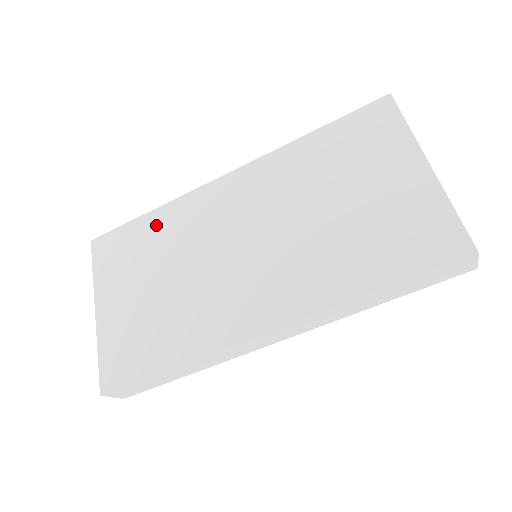
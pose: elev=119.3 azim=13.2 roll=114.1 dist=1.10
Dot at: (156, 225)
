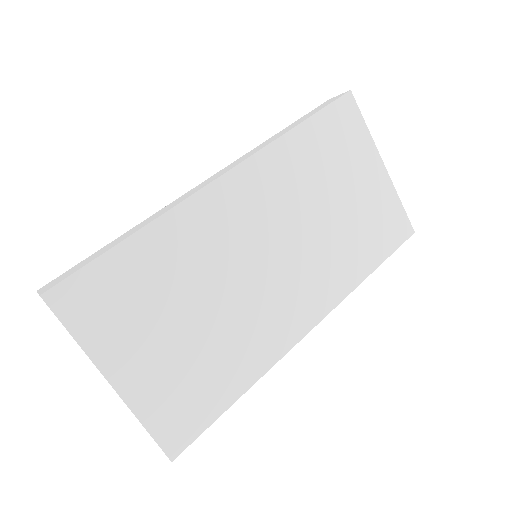
Dot at: (153, 252)
